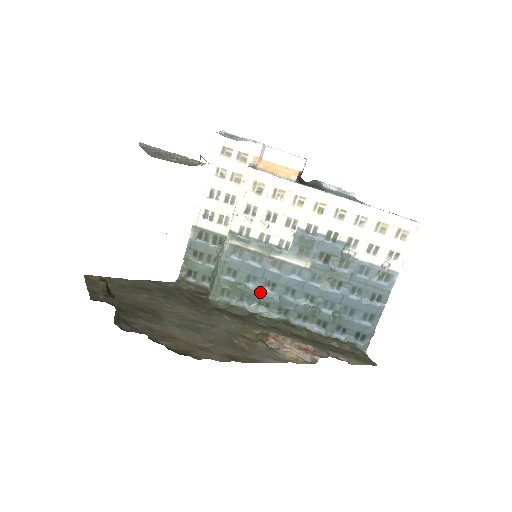
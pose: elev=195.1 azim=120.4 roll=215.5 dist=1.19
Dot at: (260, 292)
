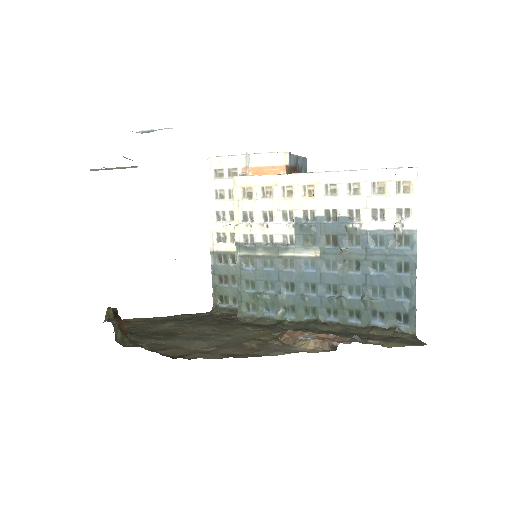
Dot at: (281, 296)
